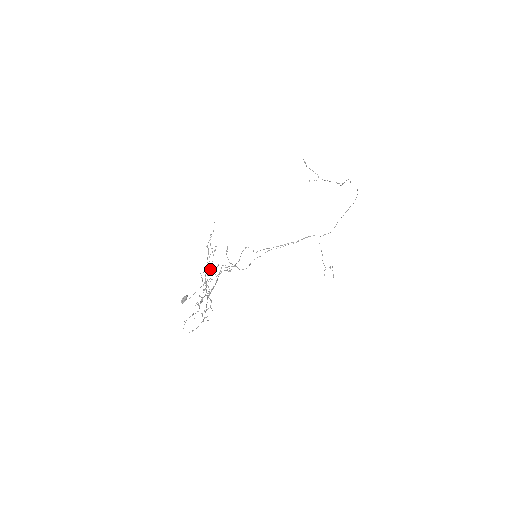
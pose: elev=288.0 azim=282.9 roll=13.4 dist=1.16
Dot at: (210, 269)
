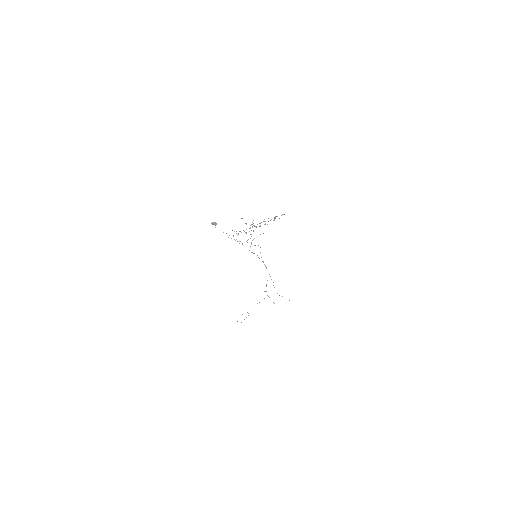
Dot at: occluded
